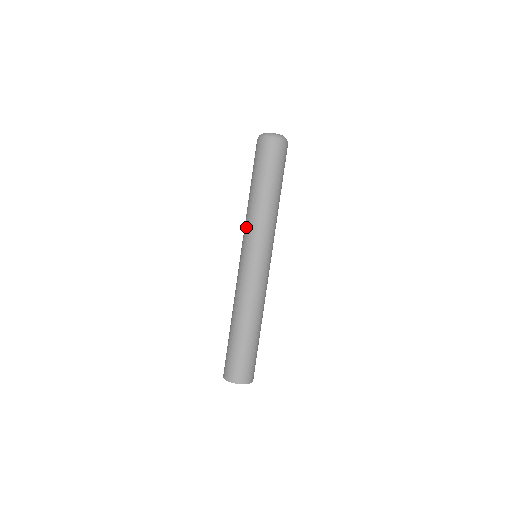
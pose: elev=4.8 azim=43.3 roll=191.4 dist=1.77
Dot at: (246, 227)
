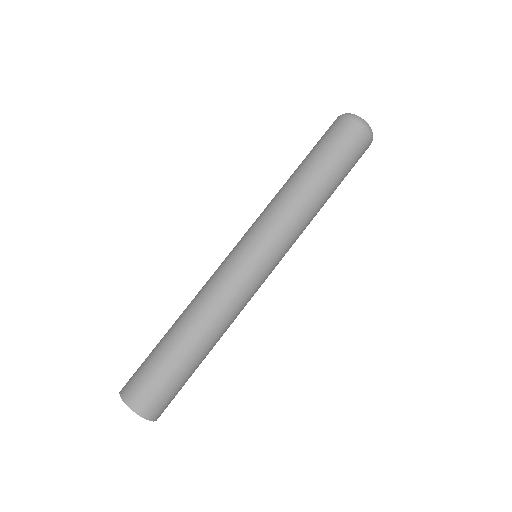
Dot at: (279, 219)
